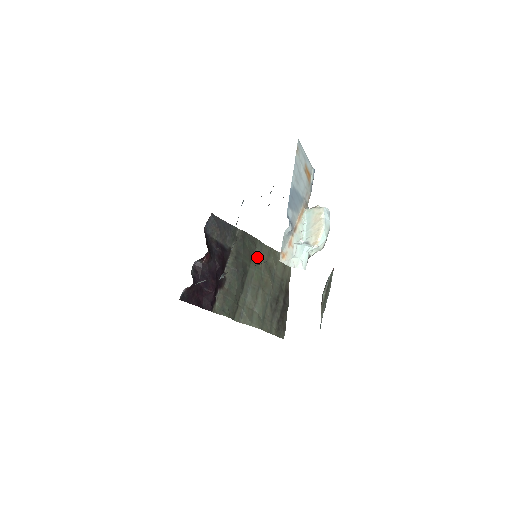
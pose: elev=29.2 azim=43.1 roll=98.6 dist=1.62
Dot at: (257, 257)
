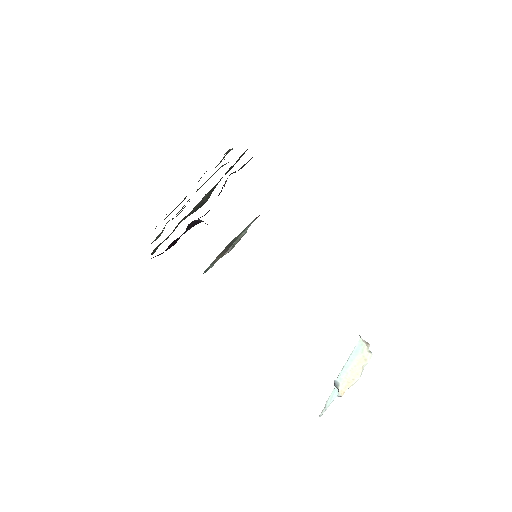
Dot at: (221, 166)
